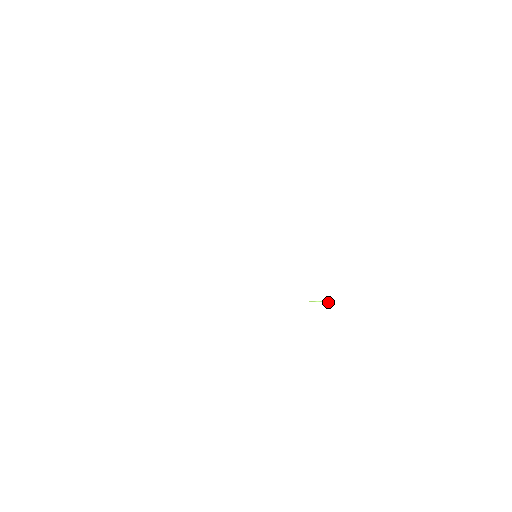
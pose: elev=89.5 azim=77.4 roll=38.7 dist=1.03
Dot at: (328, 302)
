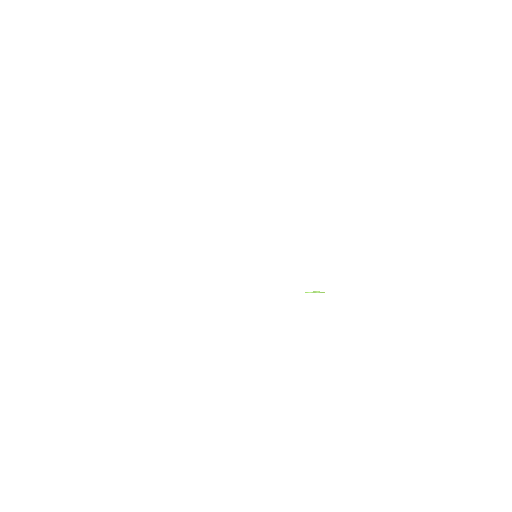
Dot at: (318, 292)
